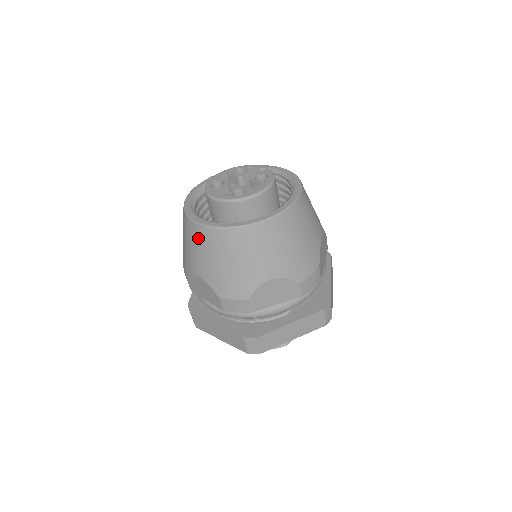
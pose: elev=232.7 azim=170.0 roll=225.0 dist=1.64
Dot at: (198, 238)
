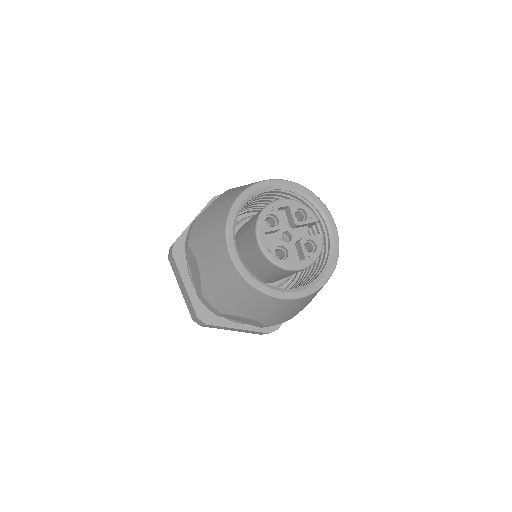
Dot at: (220, 256)
